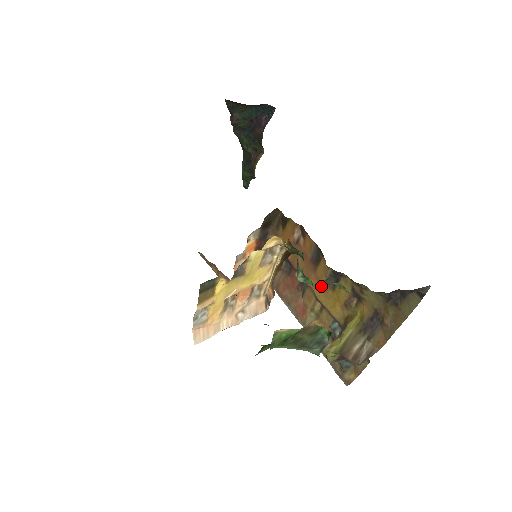
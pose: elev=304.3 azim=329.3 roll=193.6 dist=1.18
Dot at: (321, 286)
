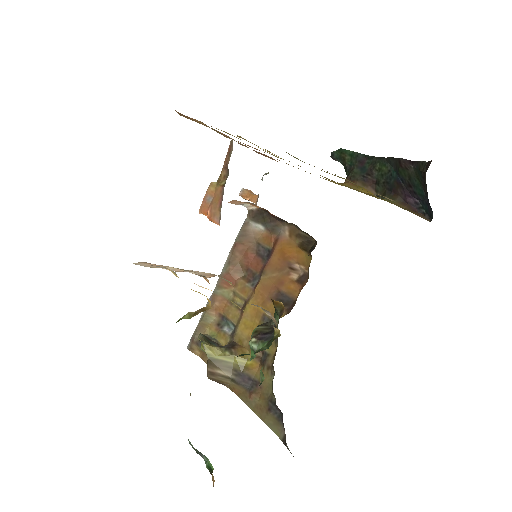
Dot at: (259, 308)
